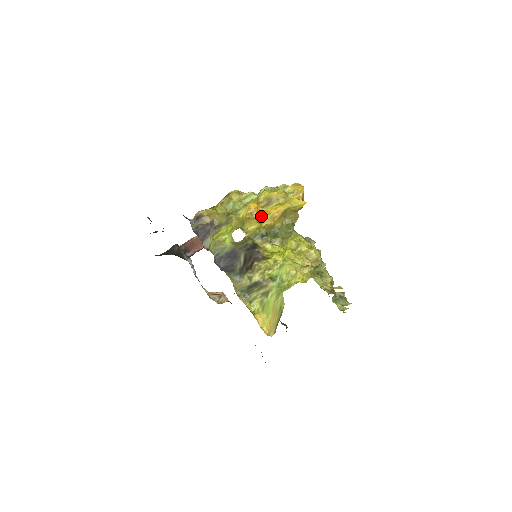
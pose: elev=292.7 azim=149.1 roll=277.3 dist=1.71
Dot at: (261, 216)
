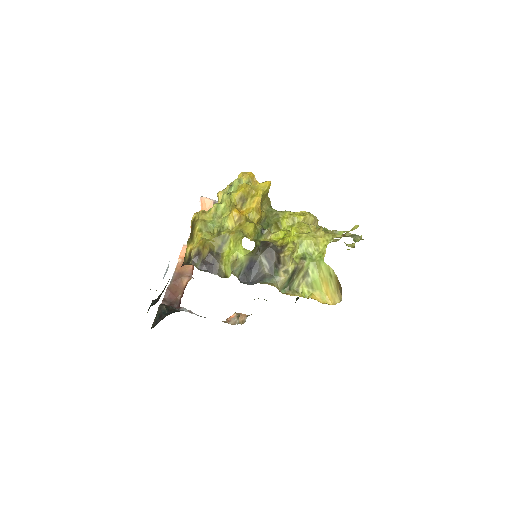
Dot at: (247, 216)
